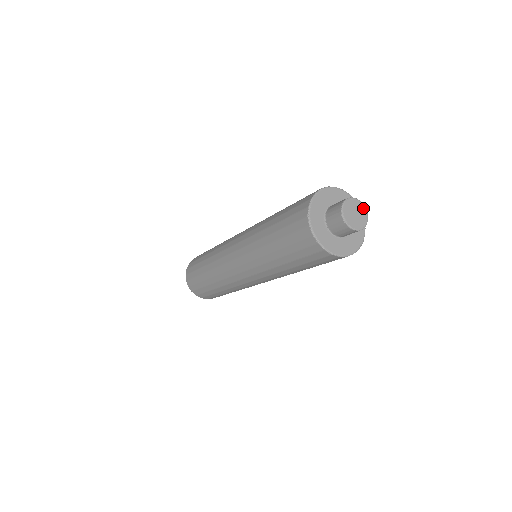
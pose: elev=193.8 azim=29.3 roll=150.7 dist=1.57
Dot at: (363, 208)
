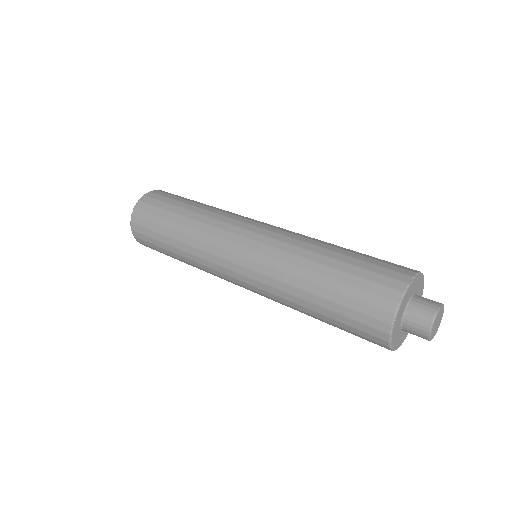
Dot at: (443, 311)
